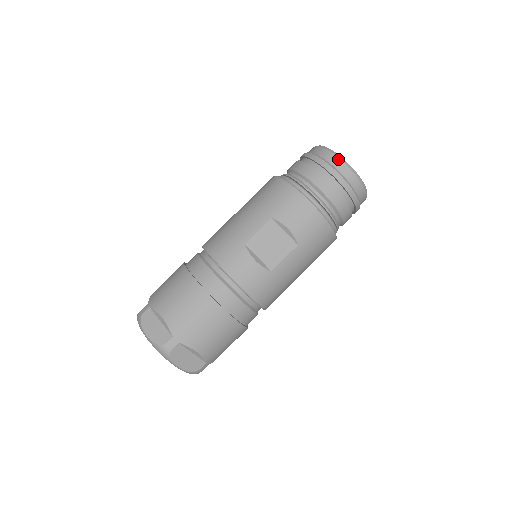
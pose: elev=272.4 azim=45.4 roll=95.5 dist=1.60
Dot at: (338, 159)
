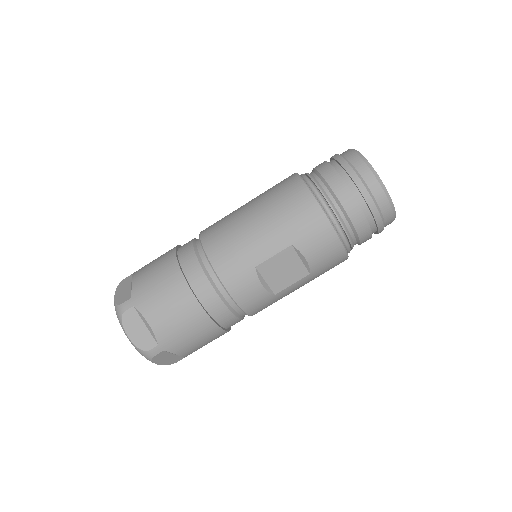
Dot at: (382, 190)
